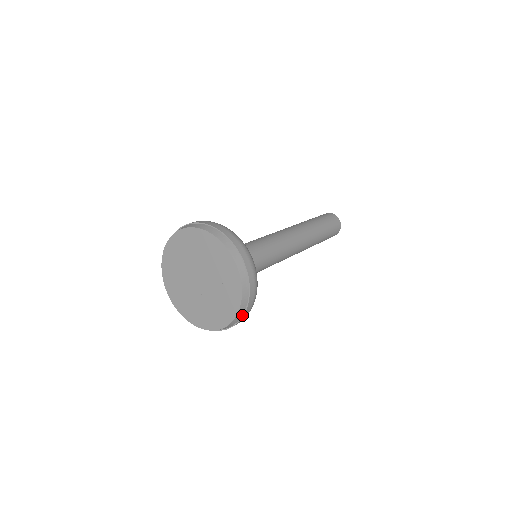
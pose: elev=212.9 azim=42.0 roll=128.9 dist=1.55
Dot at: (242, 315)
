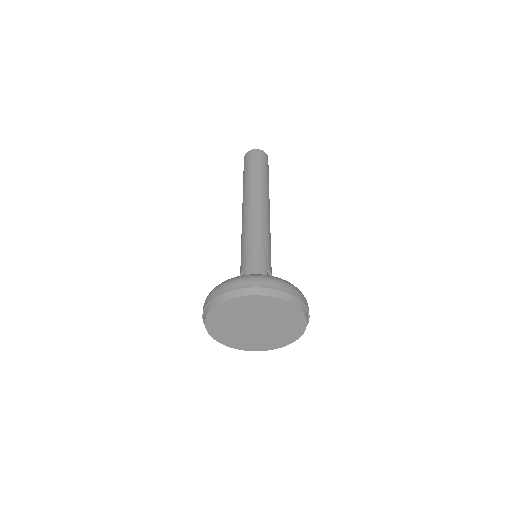
Dot at: occluded
